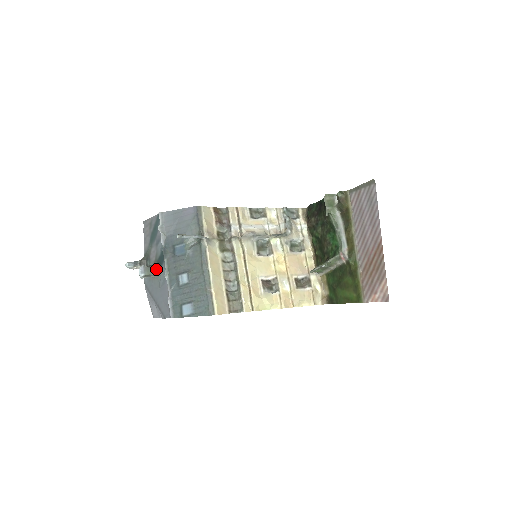
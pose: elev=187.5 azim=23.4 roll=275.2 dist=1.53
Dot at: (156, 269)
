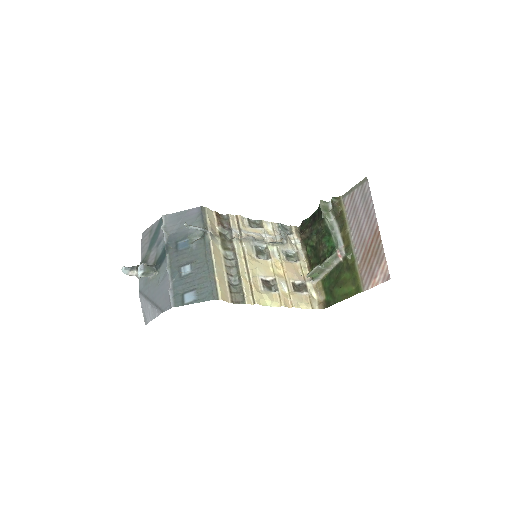
Dot at: (155, 268)
